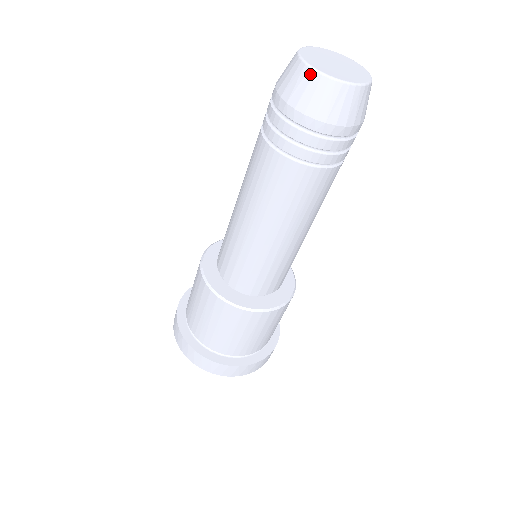
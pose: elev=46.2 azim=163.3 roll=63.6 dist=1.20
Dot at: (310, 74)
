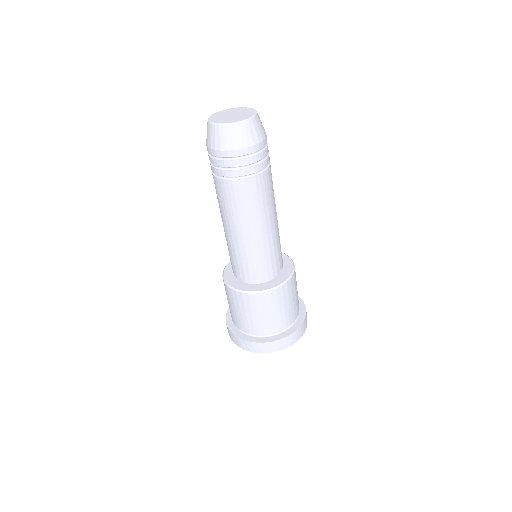
Dot at: occluded
